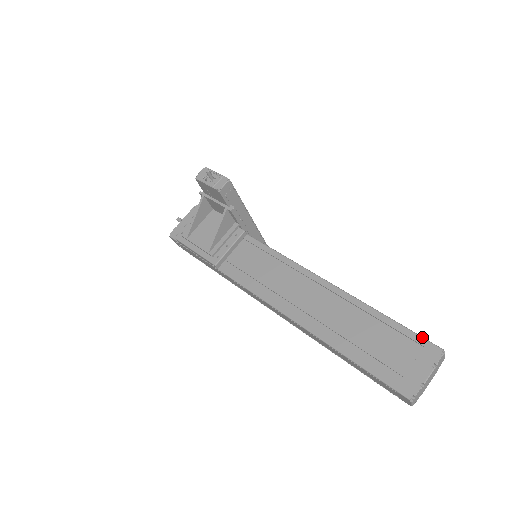
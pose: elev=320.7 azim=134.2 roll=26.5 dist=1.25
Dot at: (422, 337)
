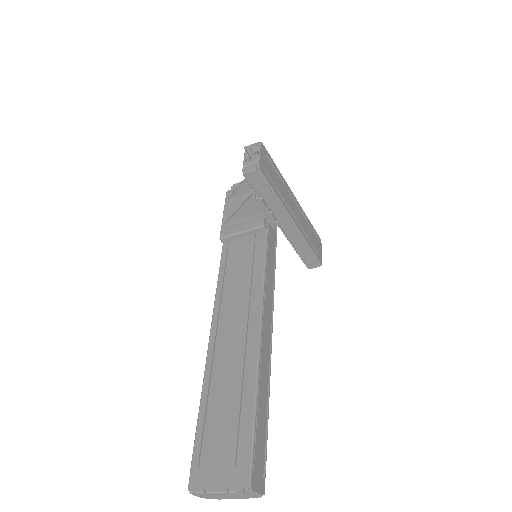
Dot at: (251, 457)
